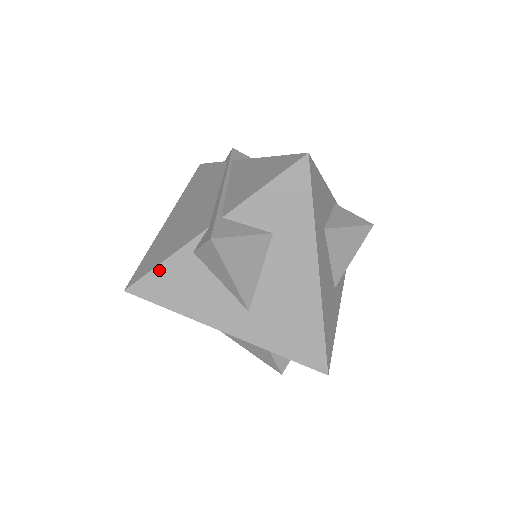
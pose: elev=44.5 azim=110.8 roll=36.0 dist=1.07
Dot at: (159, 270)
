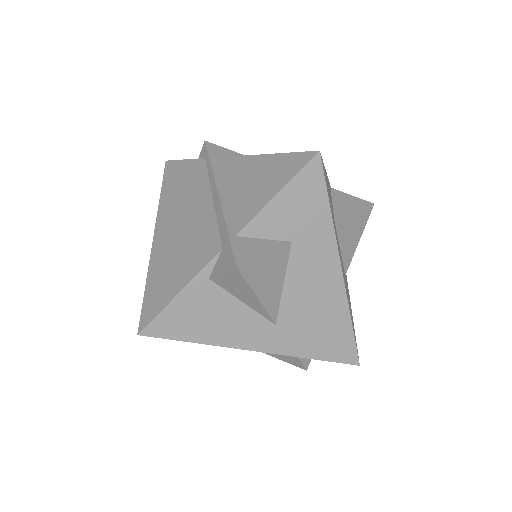
Dot at: (174, 305)
